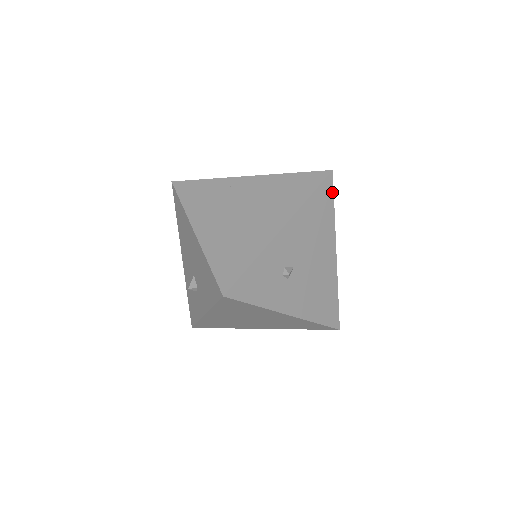
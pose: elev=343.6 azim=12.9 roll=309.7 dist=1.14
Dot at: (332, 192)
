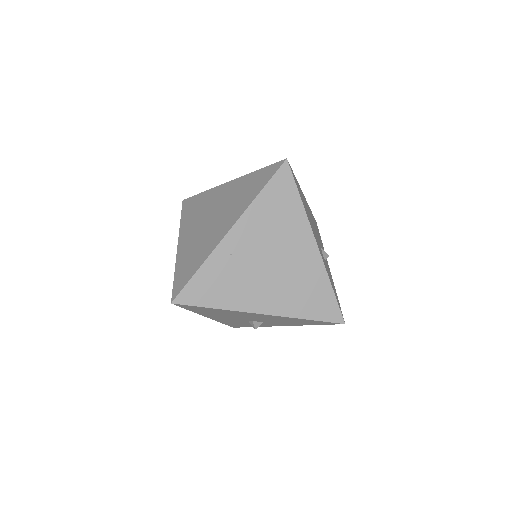
Dot at: (292, 171)
